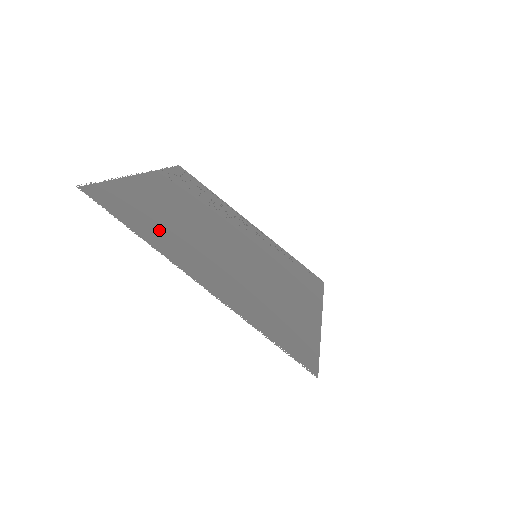
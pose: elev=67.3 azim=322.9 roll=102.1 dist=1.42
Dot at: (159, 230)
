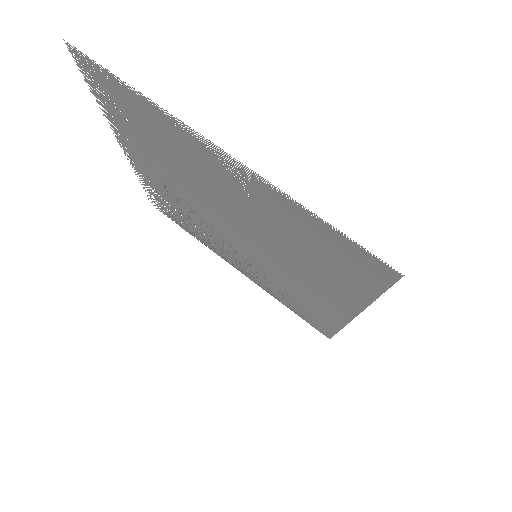
Dot at: (156, 128)
